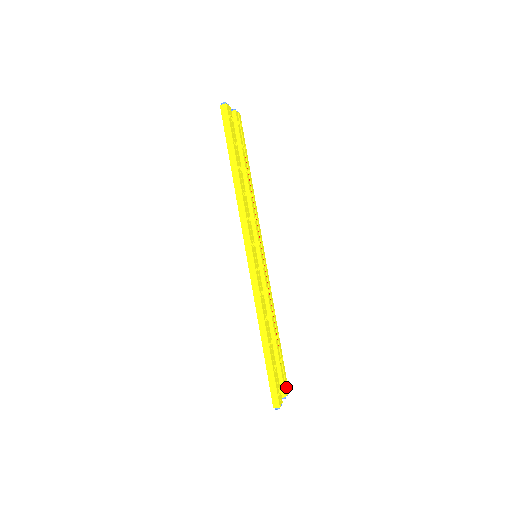
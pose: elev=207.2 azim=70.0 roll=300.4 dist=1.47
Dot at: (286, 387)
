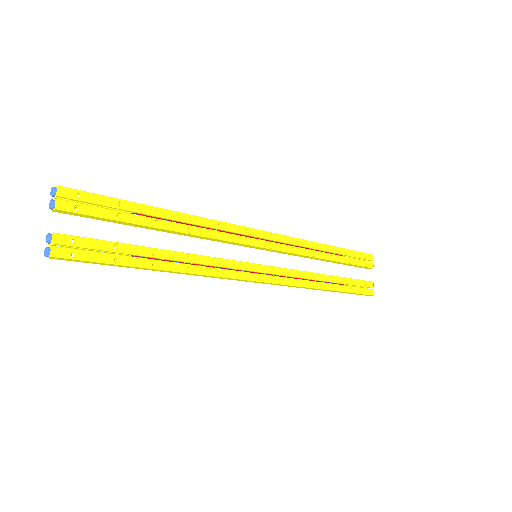
Dot at: (368, 260)
